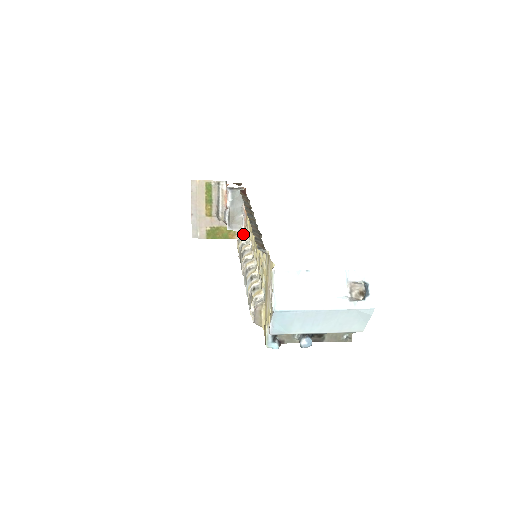
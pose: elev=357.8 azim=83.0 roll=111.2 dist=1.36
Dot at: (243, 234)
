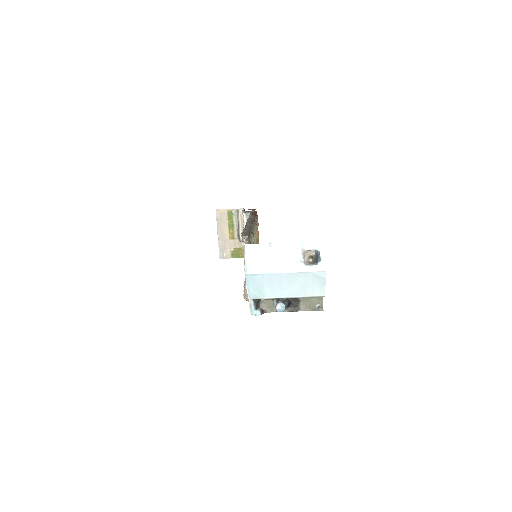
Dot at: occluded
